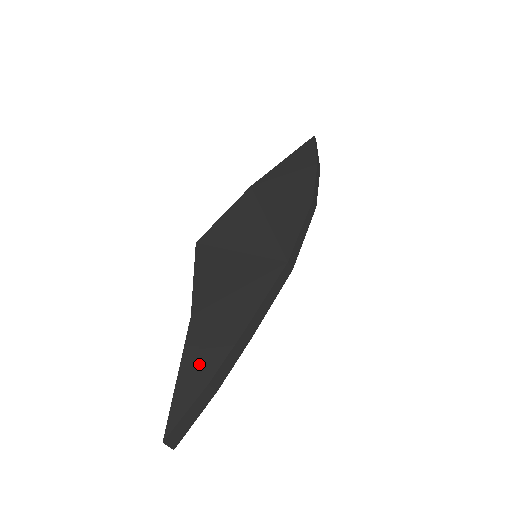
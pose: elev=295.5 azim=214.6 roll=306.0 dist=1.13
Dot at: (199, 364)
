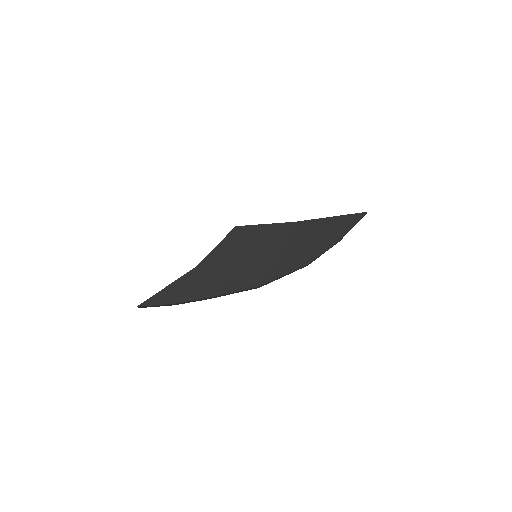
Dot at: (178, 292)
